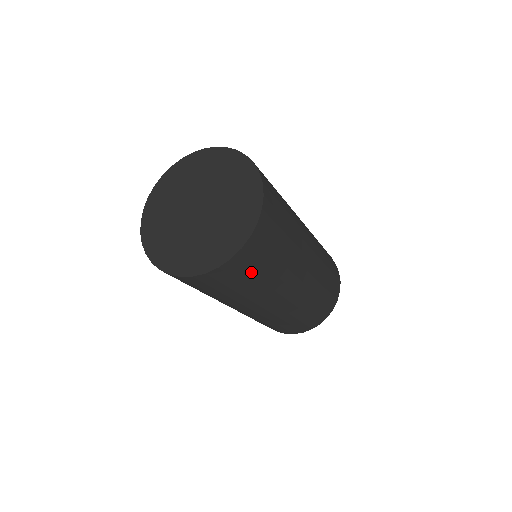
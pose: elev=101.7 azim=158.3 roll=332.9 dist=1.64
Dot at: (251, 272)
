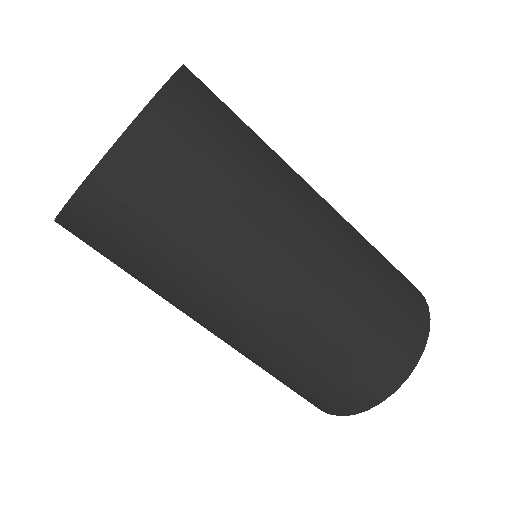
Dot at: (177, 185)
